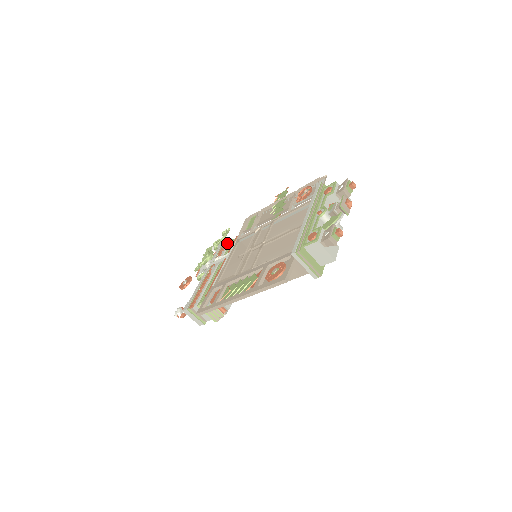
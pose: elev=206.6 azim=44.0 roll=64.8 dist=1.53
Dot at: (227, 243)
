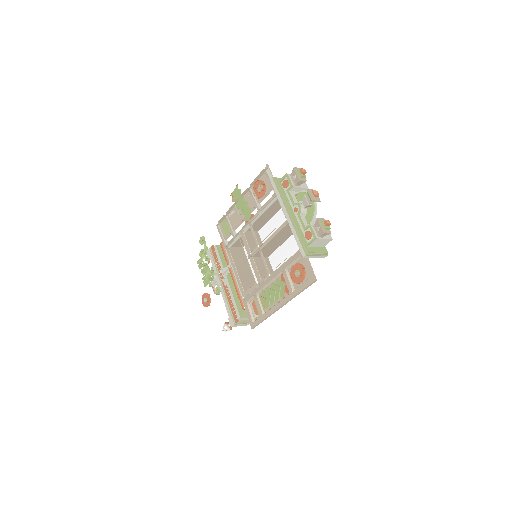
Dot at: (215, 252)
